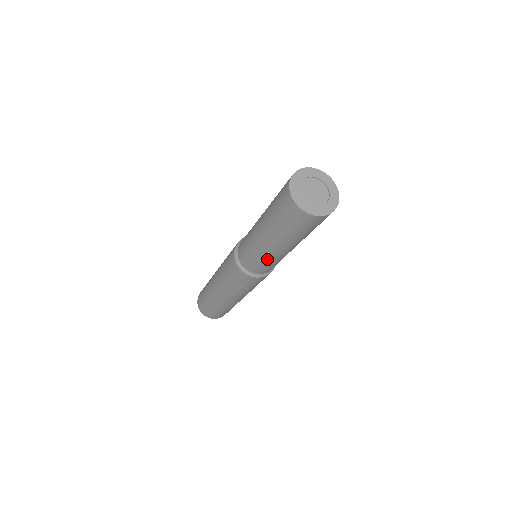
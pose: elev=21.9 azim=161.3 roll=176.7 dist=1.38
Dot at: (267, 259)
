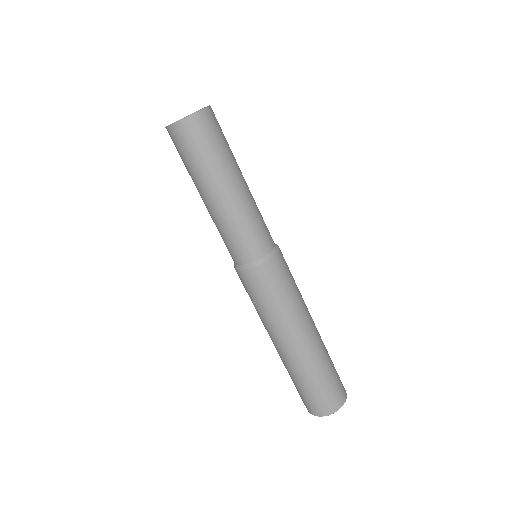
Dot at: (217, 226)
